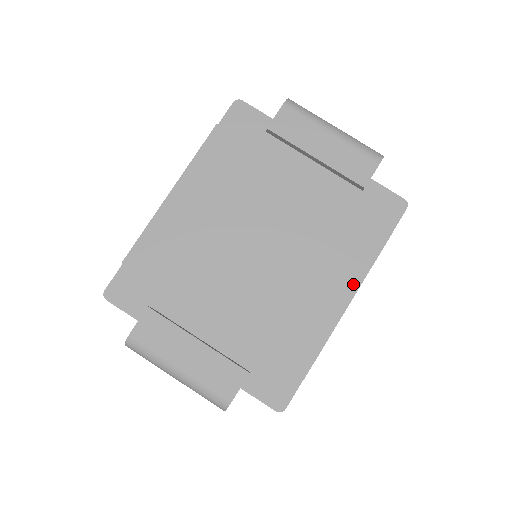
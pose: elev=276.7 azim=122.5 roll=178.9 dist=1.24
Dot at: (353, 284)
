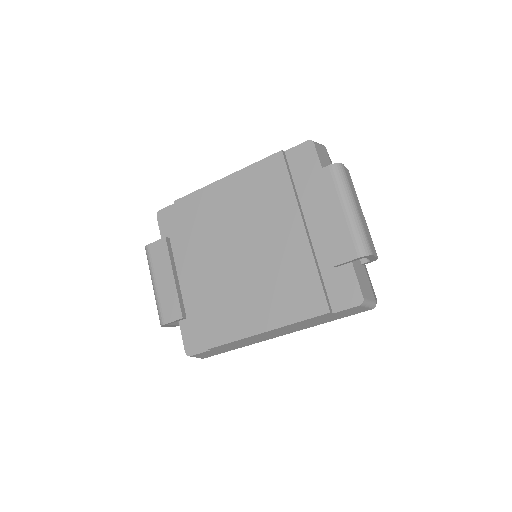
Dot at: (277, 322)
